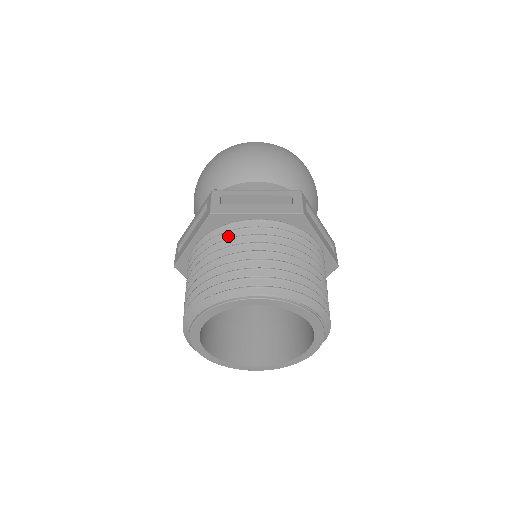
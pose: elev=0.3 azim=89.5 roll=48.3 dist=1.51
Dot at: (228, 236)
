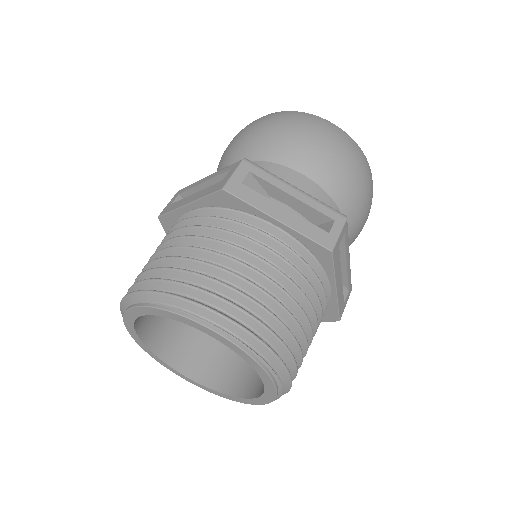
Dot at: occluded
